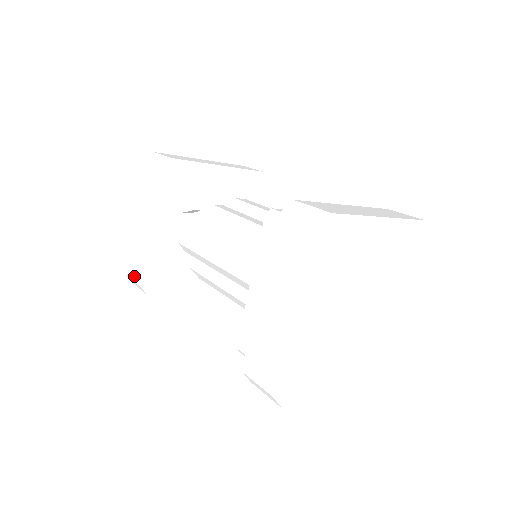
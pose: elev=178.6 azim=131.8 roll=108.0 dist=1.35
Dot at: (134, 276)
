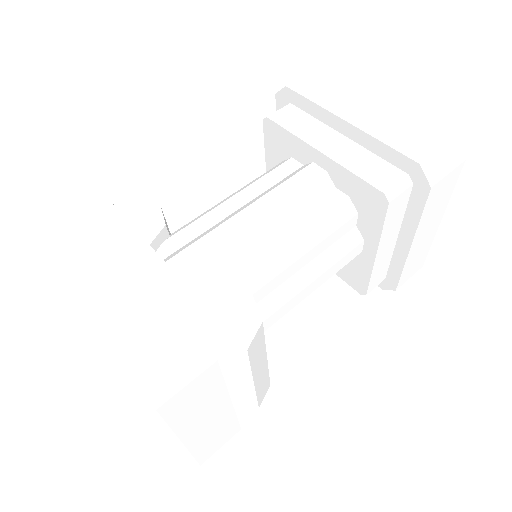
Dot at: (165, 344)
